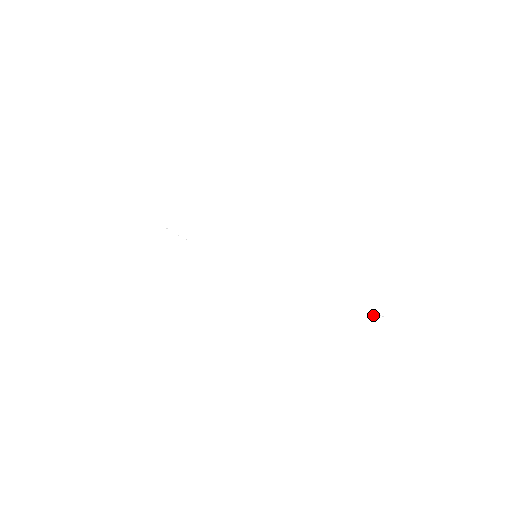
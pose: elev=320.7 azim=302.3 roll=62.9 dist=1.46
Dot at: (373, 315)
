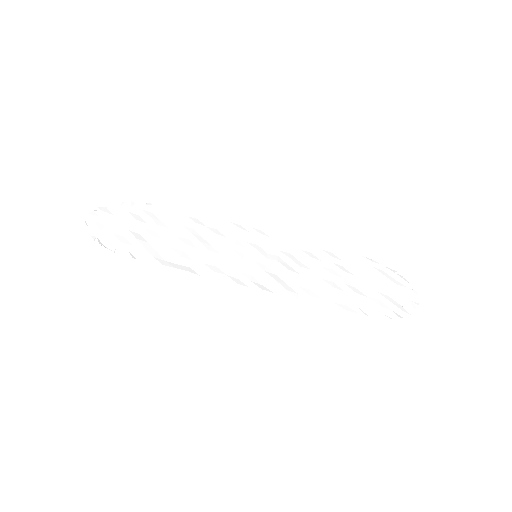
Dot at: (387, 266)
